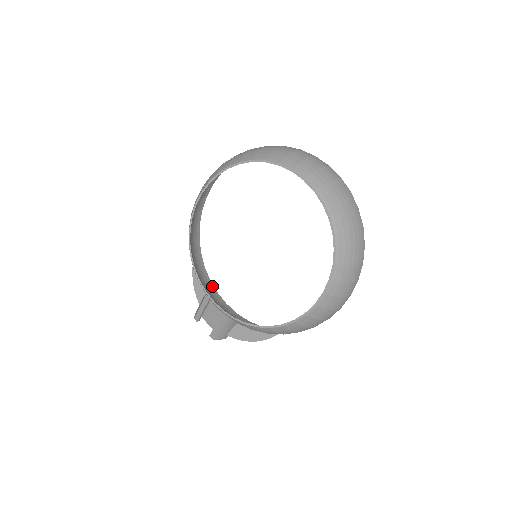
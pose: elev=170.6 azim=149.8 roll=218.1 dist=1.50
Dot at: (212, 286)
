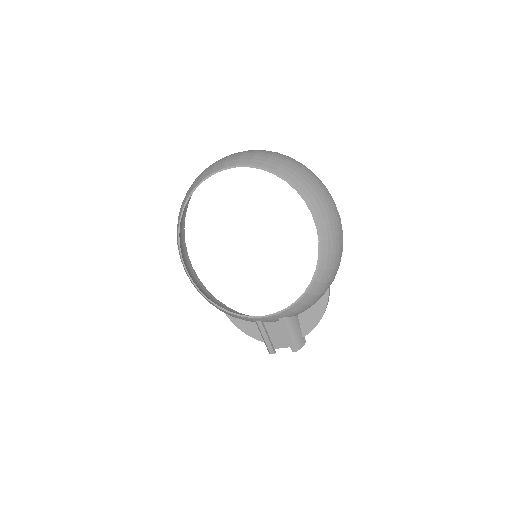
Dot at: occluded
